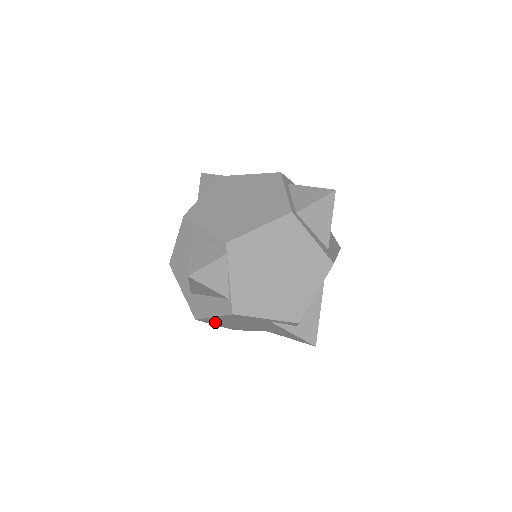
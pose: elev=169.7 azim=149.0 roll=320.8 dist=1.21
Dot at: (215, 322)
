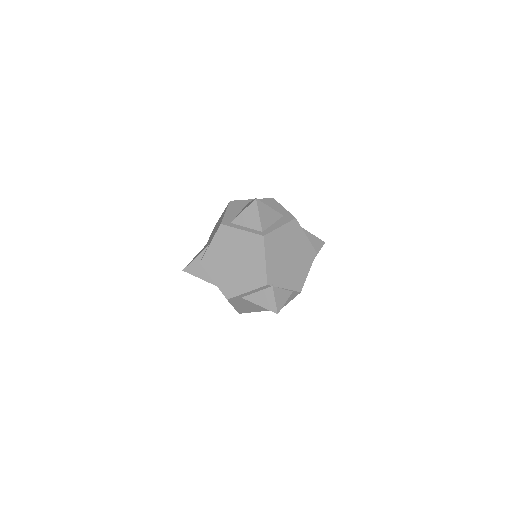
Dot at: occluded
